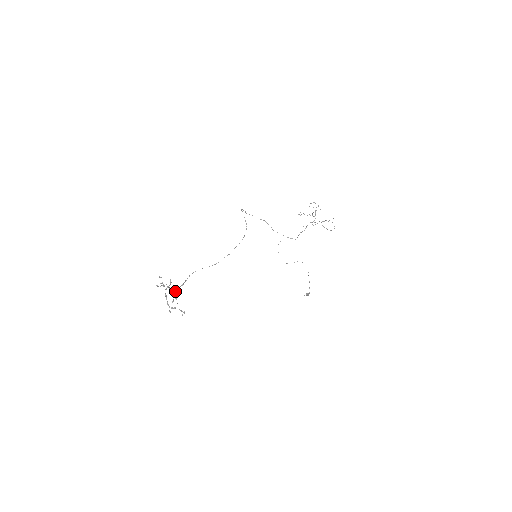
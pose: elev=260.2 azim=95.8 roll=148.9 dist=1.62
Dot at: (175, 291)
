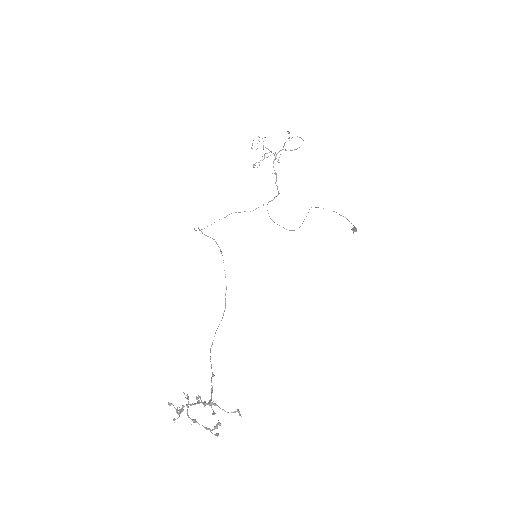
Dot at: occluded
